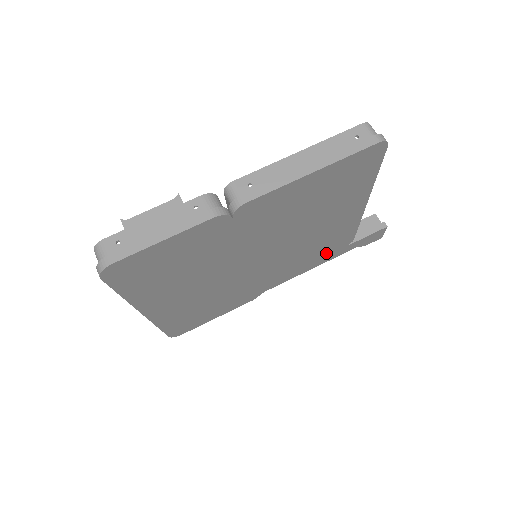
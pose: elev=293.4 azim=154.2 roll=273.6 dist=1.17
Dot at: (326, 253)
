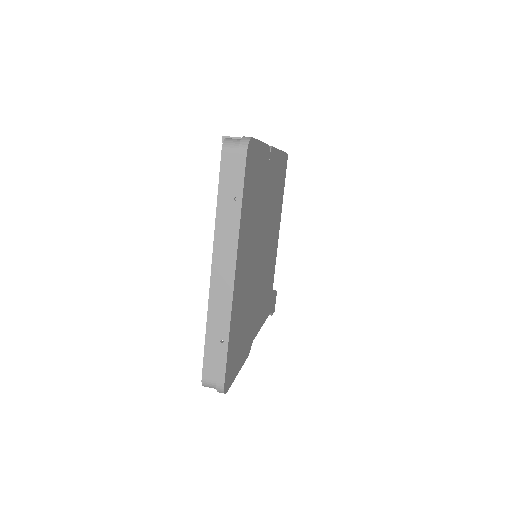
Dot at: (267, 299)
